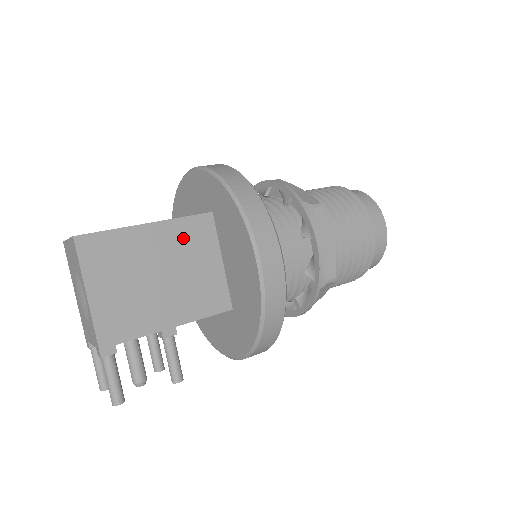
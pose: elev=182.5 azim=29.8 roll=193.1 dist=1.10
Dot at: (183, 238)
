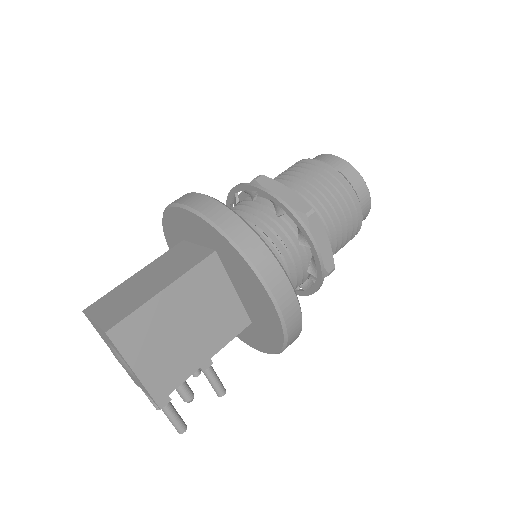
Dot at: (197, 286)
